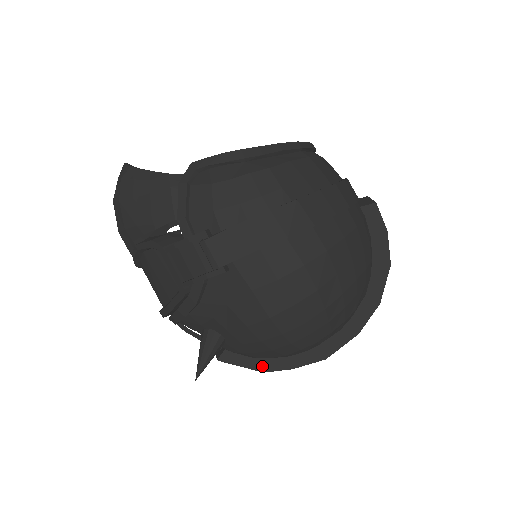
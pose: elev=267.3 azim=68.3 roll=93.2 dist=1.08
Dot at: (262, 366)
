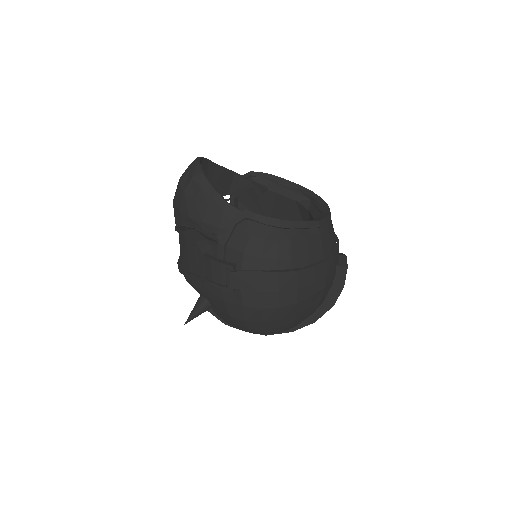
Dot at: occluded
